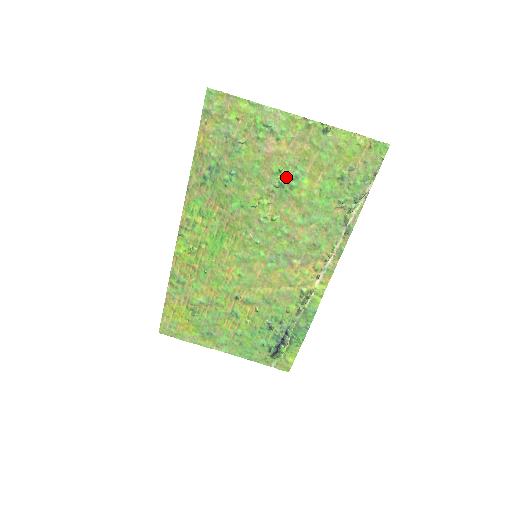
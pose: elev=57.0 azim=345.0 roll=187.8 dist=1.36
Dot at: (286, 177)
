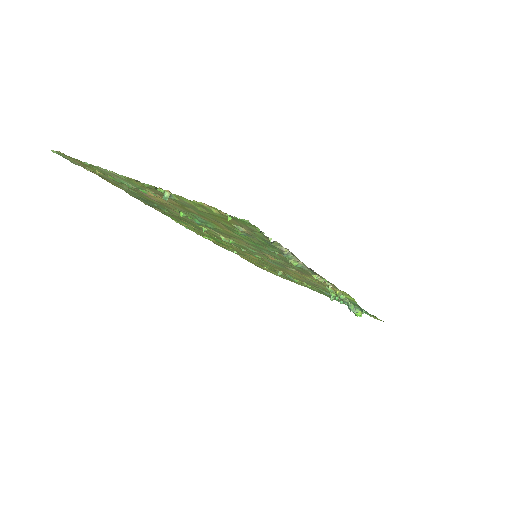
Dot at: (196, 218)
